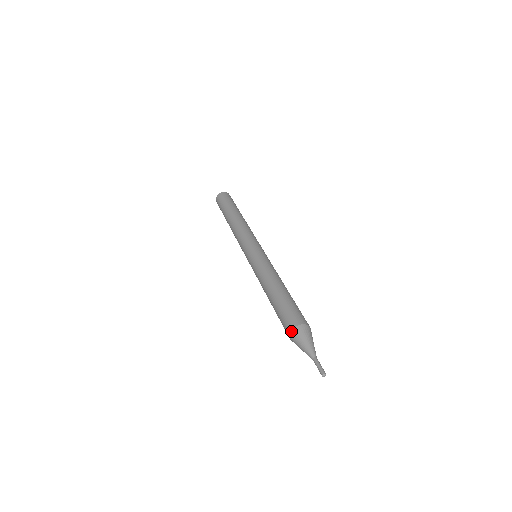
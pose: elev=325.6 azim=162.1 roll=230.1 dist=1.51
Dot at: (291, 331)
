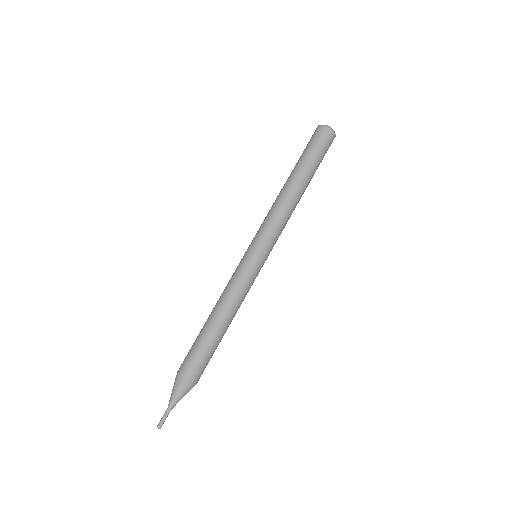
Dot at: (179, 374)
